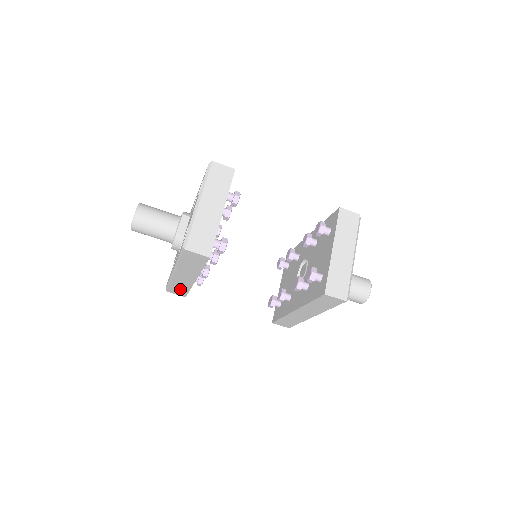
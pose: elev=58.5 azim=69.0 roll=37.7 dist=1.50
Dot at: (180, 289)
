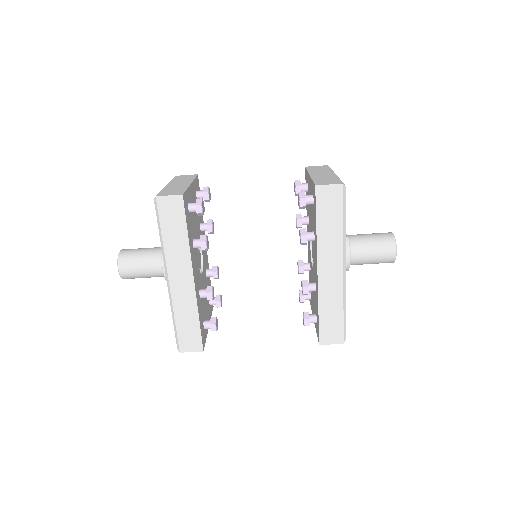
Dot at: (189, 328)
